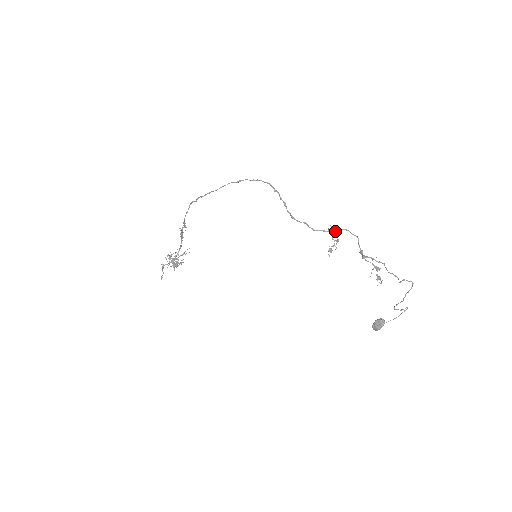
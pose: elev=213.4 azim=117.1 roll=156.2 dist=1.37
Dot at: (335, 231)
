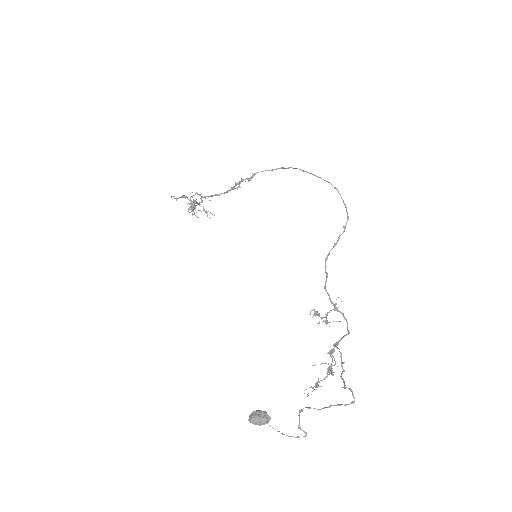
Dot at: (338, 310)
